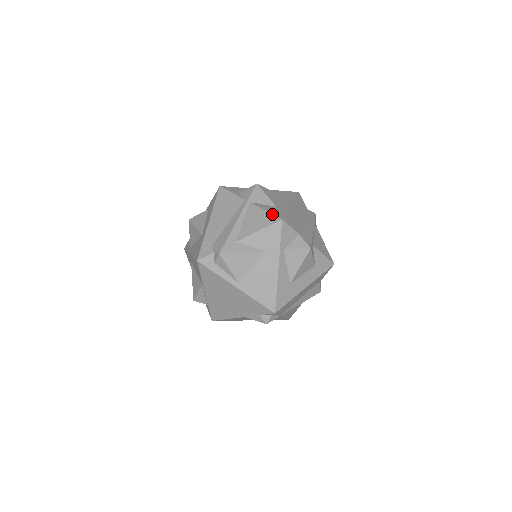
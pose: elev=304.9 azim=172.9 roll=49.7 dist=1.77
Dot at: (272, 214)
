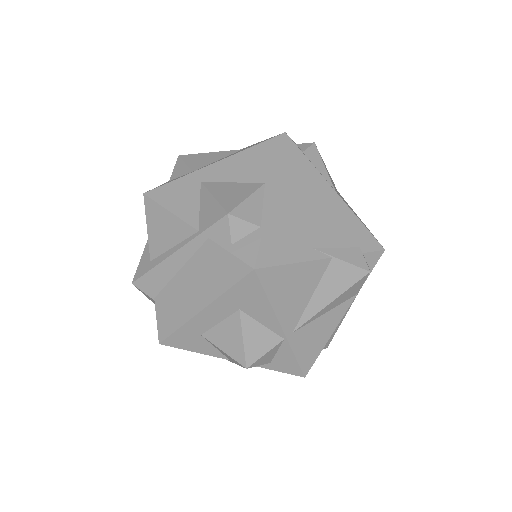
Dot at: occluded
